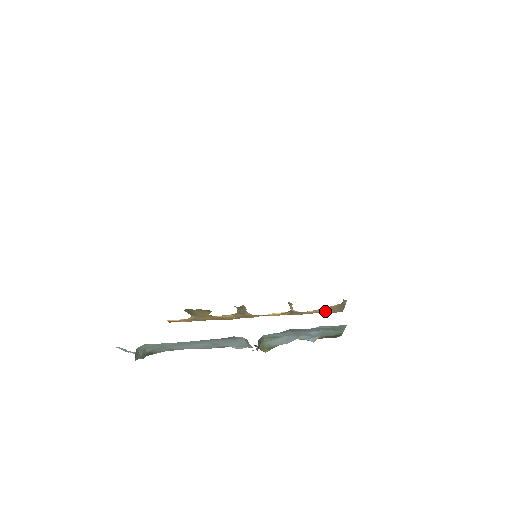
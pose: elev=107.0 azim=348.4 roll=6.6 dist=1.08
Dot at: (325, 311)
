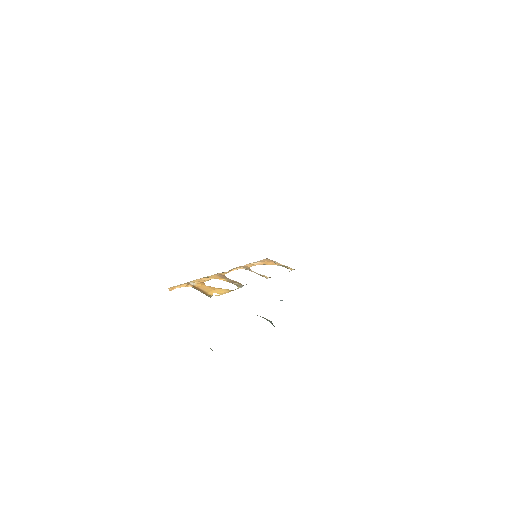
Dot at: (262, 263)
